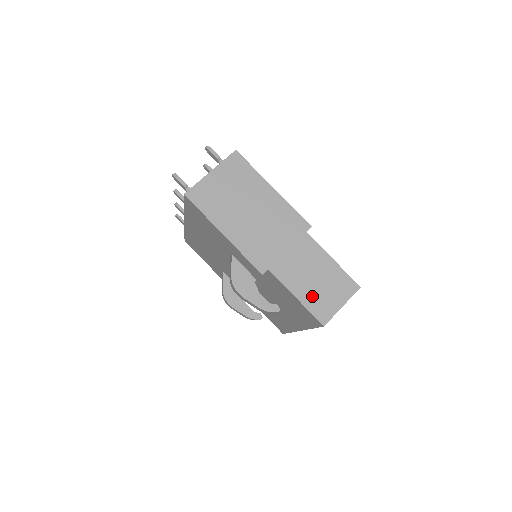
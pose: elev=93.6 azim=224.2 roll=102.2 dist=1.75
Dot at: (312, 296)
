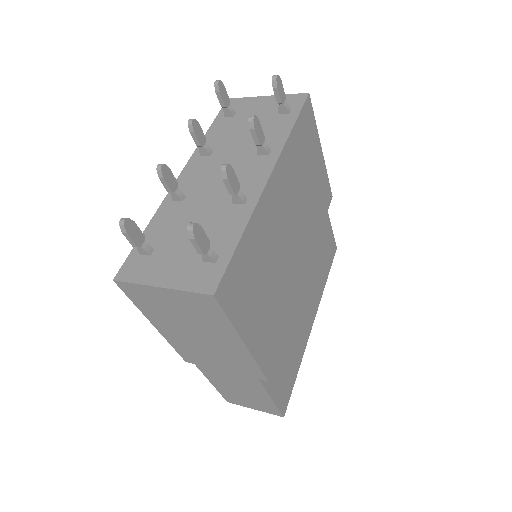
Dot at: (229, 393)
